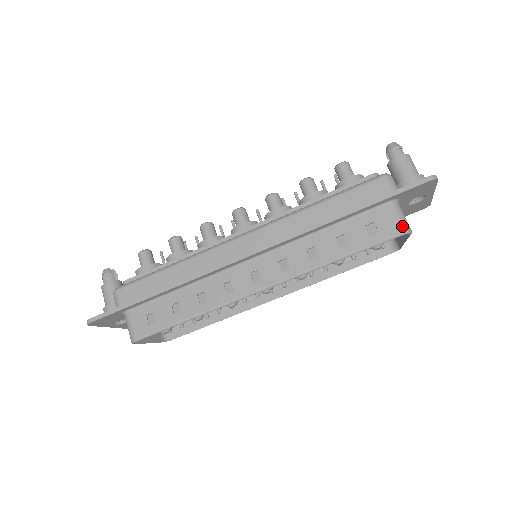
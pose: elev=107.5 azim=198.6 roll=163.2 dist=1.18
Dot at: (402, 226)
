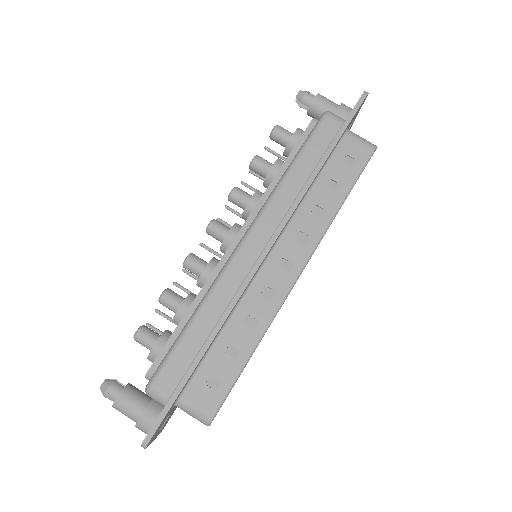
Dot at: (369, 145)
